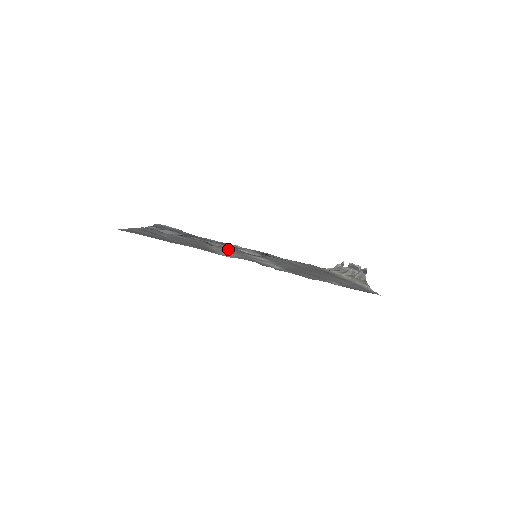
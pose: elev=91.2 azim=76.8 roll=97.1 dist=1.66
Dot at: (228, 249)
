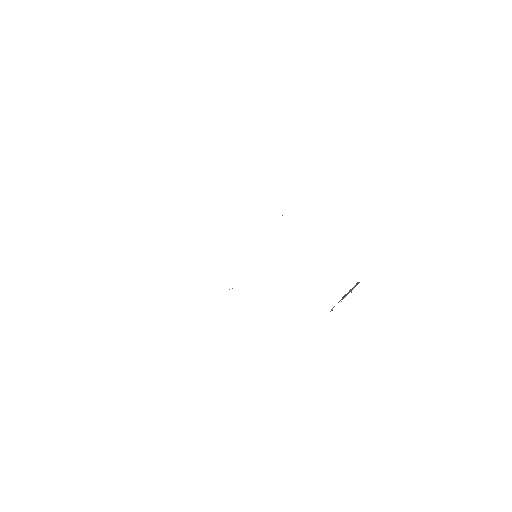
Dot at: occluded
